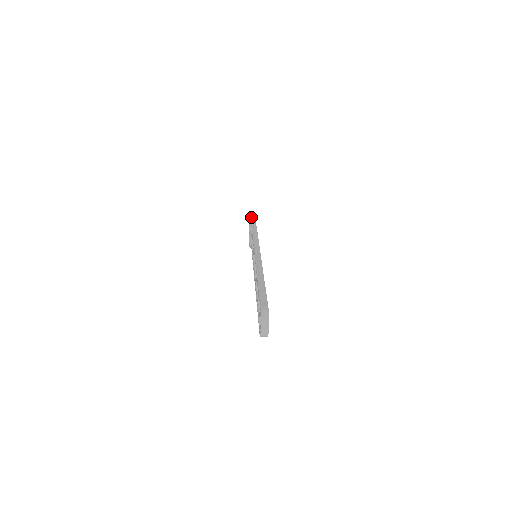
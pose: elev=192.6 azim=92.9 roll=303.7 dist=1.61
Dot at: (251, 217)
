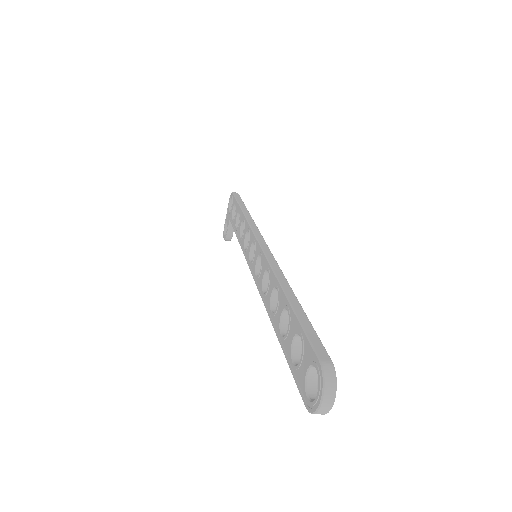
Dot at: (237, 199)
